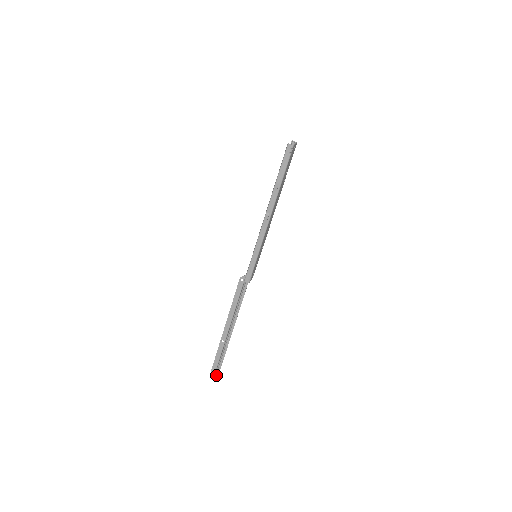
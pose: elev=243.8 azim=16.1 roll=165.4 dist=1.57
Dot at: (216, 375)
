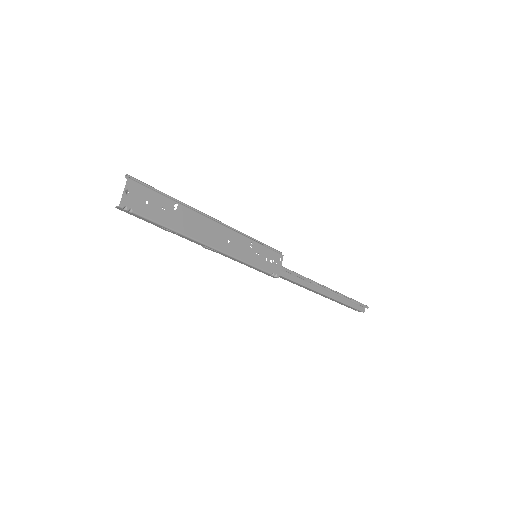
Dot at: (365, 306)
